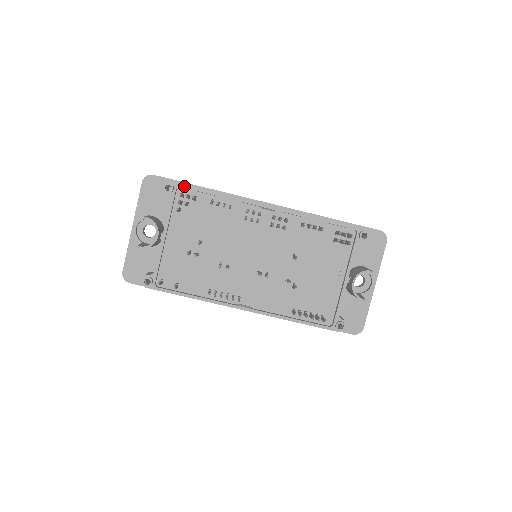
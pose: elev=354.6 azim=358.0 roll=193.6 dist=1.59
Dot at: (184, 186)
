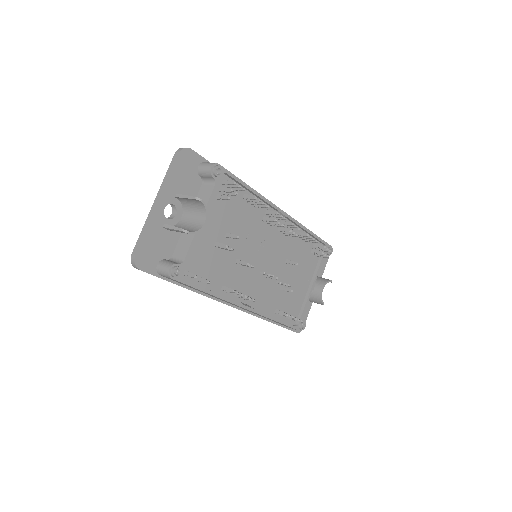
Dot at: (229, 173)
